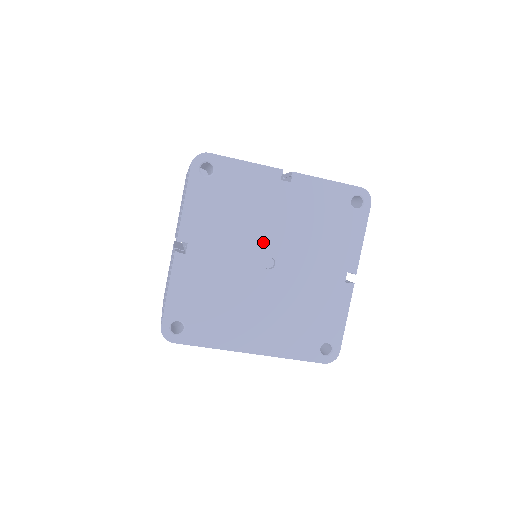
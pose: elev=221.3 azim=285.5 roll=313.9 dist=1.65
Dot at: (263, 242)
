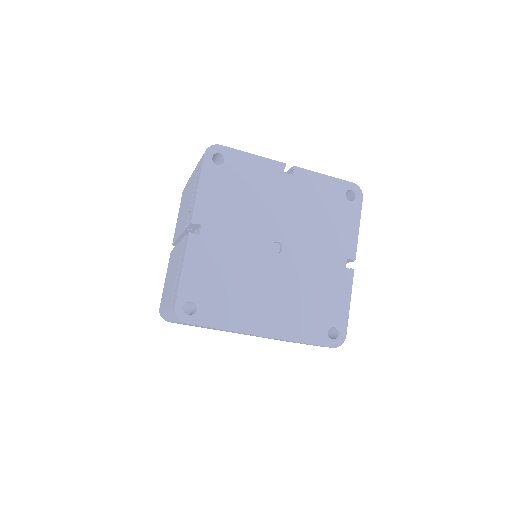
Dot at: (271, 227)
